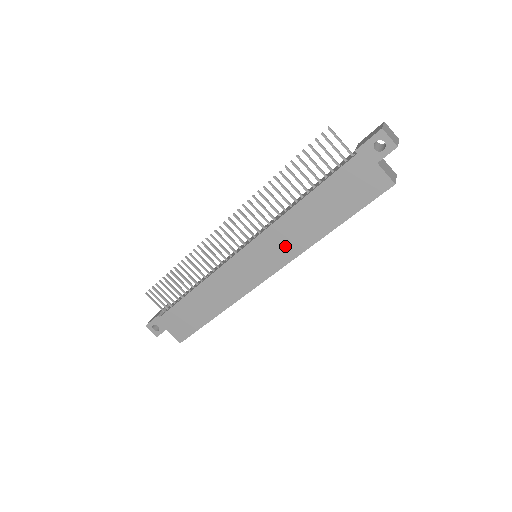
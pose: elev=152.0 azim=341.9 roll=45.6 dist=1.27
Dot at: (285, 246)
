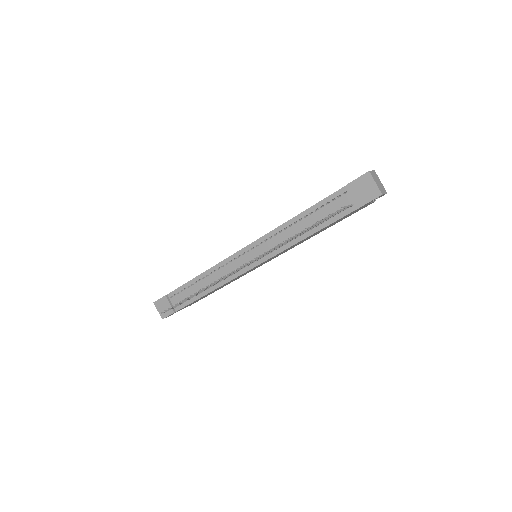
Dot at: occluded
